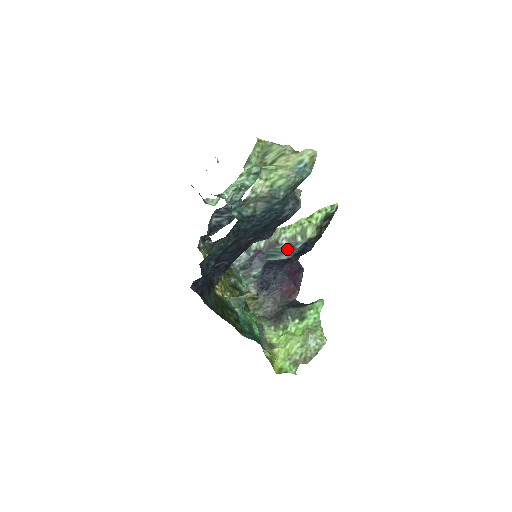
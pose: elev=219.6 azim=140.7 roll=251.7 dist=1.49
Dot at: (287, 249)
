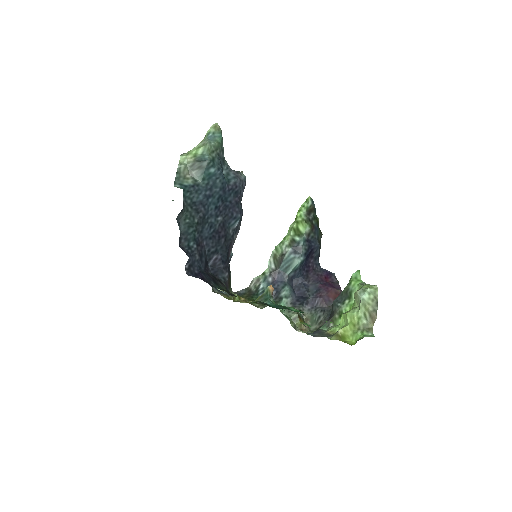
Dot at: (294, 253)
